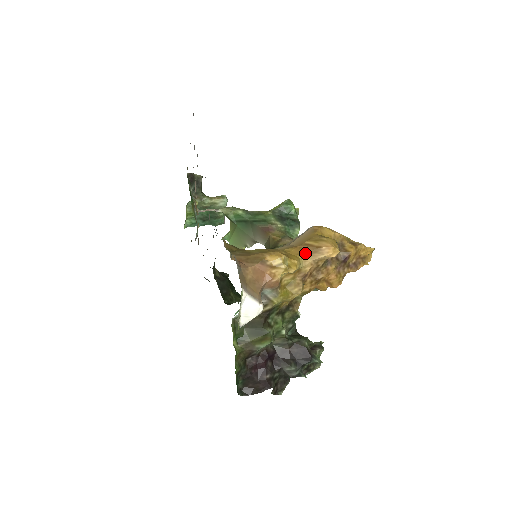
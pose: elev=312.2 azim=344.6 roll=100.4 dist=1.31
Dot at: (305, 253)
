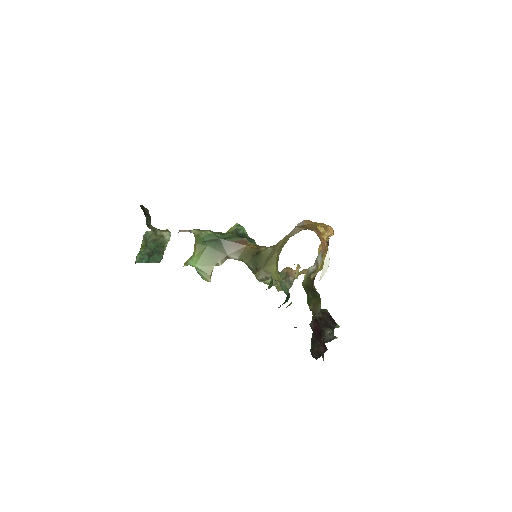
Dot at: occluded
